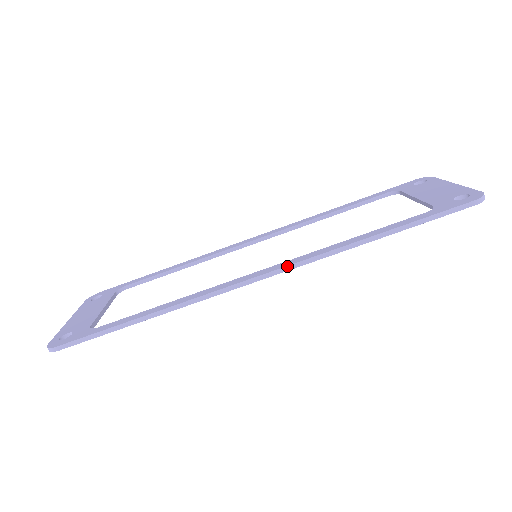
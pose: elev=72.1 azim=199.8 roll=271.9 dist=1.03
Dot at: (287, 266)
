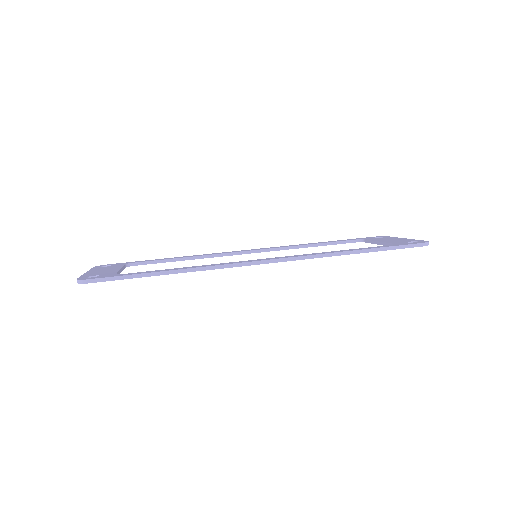
Dot at: (290, 257)
